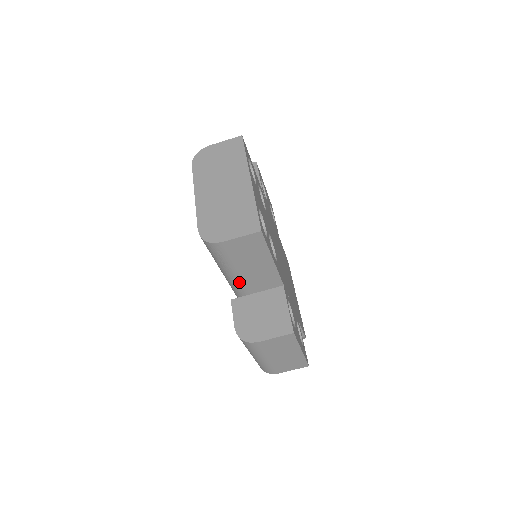
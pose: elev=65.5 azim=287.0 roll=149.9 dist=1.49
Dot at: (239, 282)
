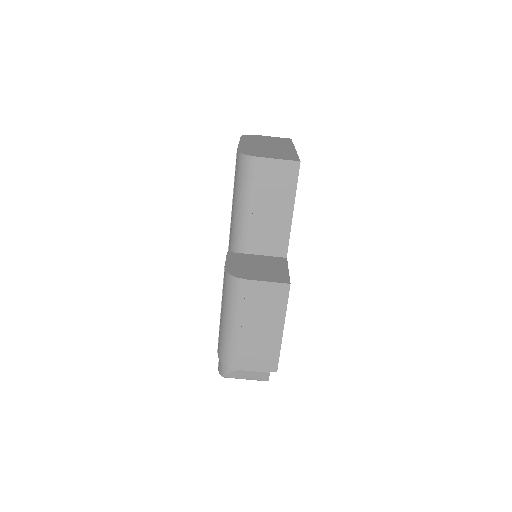
Dot at: (246, 231)
